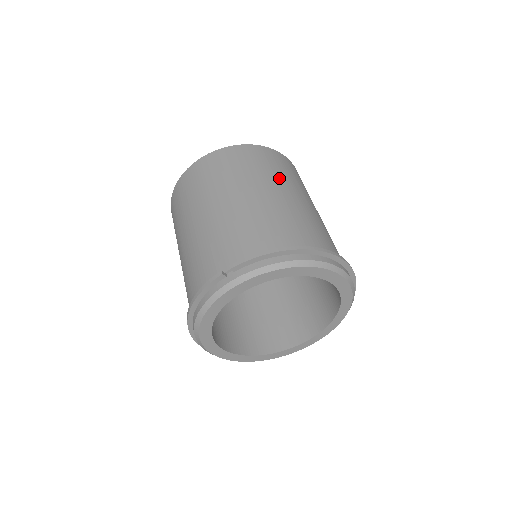
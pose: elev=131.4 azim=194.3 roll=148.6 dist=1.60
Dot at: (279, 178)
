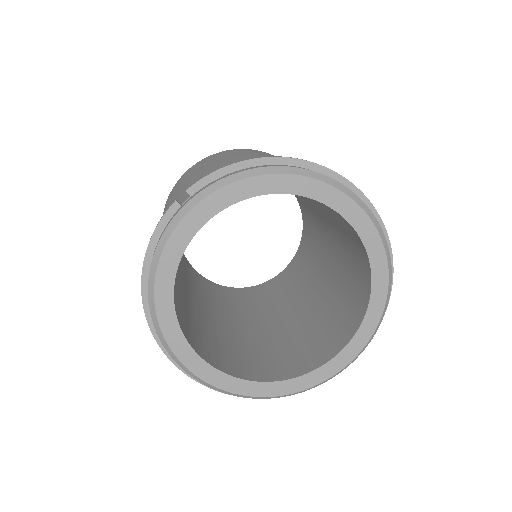
Dot at: (271, 155)
